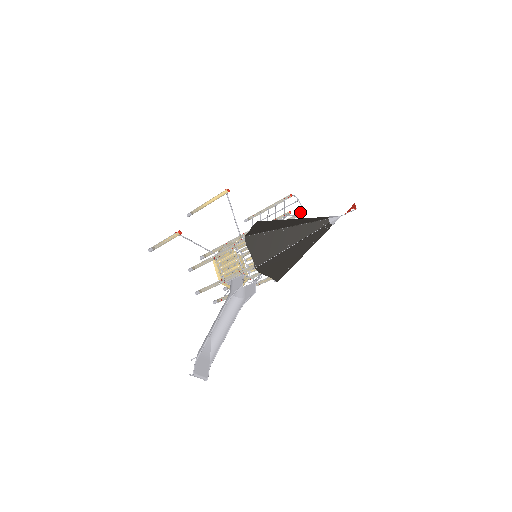
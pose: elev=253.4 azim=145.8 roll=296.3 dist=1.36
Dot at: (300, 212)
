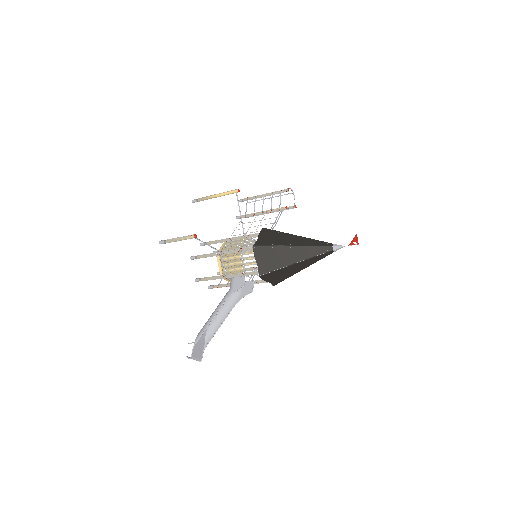
Dot at: (294, 206)
